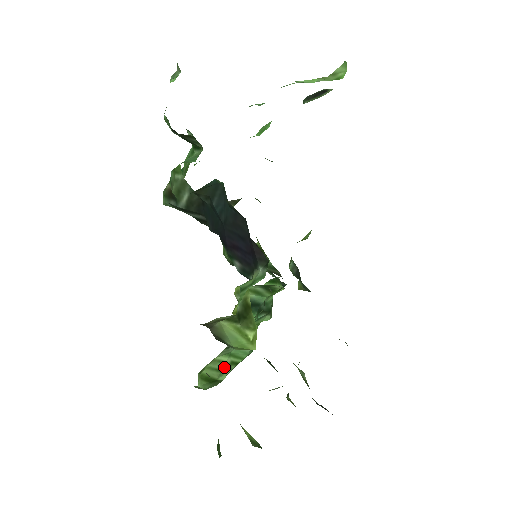
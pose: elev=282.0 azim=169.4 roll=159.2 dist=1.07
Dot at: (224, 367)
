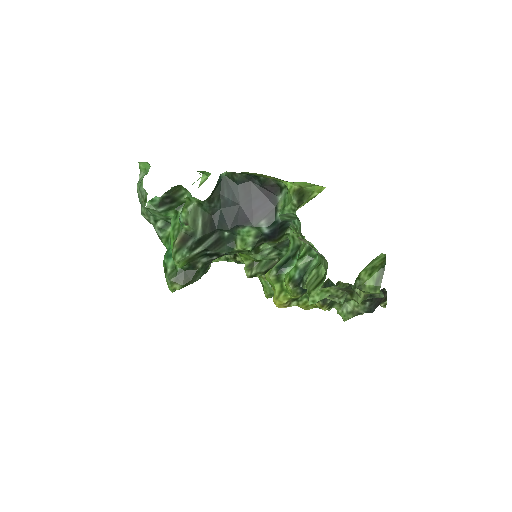
Dot at: (317, 274)
